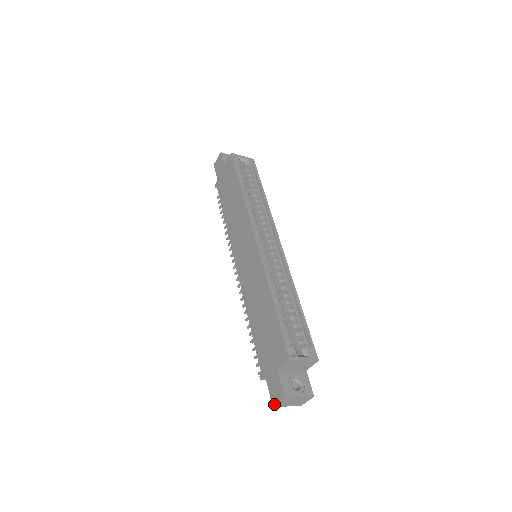
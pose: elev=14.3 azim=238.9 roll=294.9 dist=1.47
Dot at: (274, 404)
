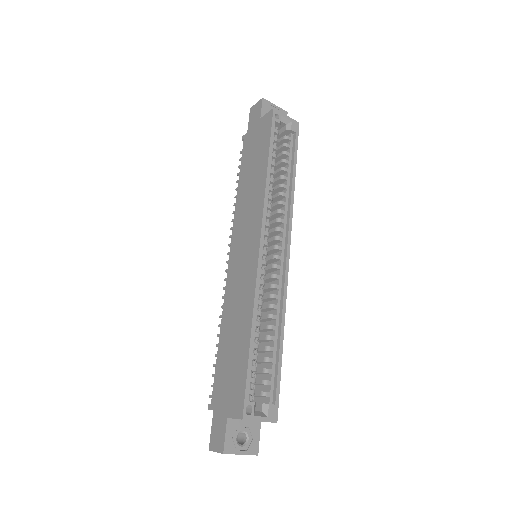
Dot at: (211, 449)
